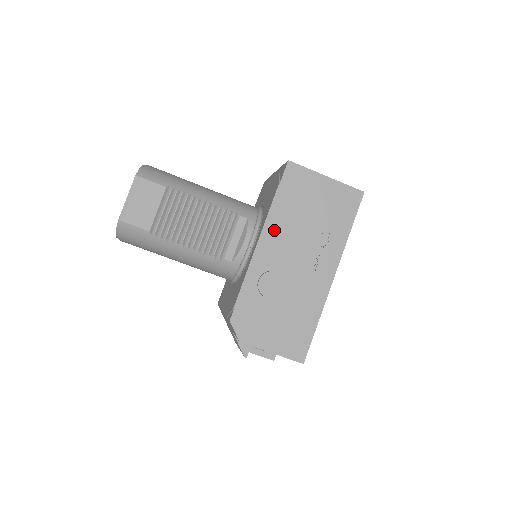
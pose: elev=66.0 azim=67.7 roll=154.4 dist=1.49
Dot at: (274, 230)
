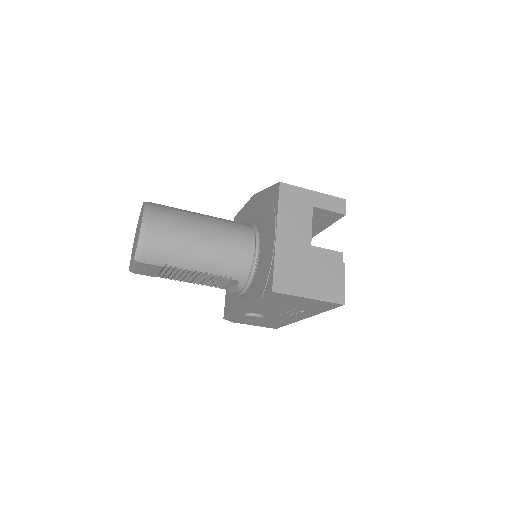
Dot at: (257, 306)
